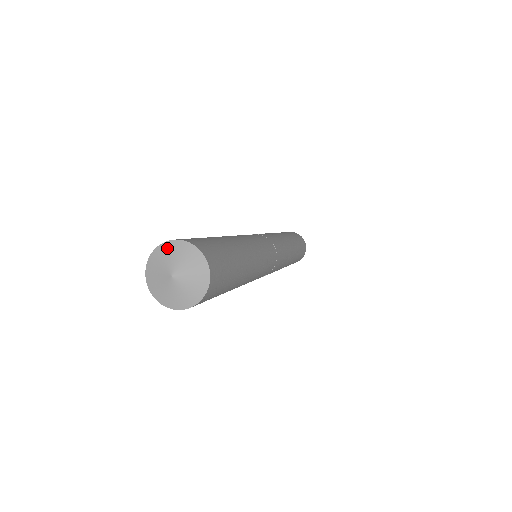
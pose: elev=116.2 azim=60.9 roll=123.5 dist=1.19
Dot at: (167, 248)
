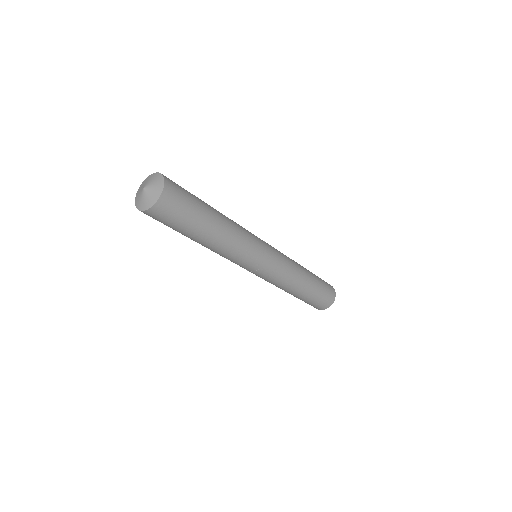
Dot at: (154, 175)
